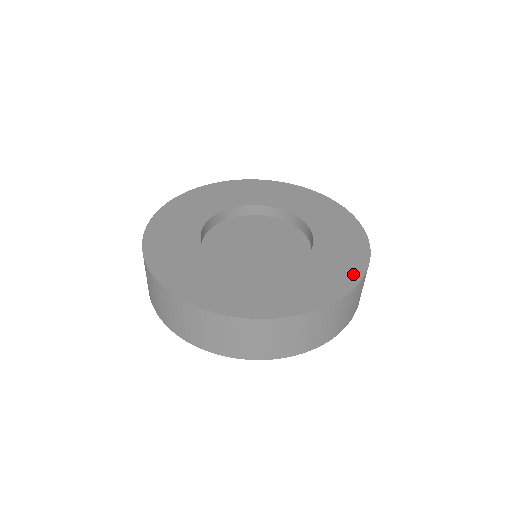
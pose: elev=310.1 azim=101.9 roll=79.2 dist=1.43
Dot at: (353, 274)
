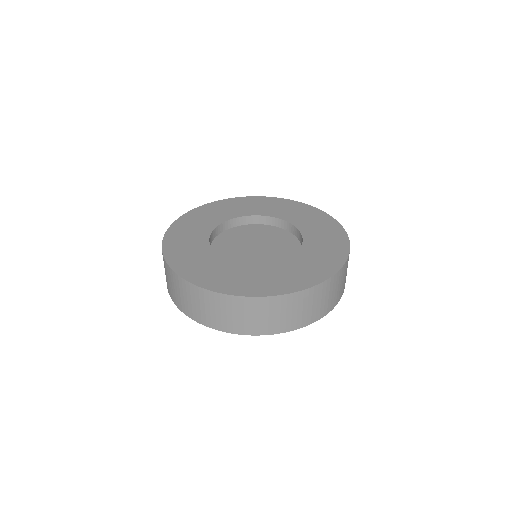
Dot at: (341, 254)
